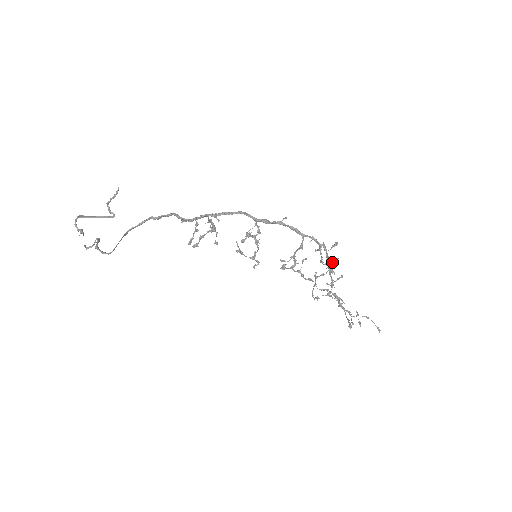
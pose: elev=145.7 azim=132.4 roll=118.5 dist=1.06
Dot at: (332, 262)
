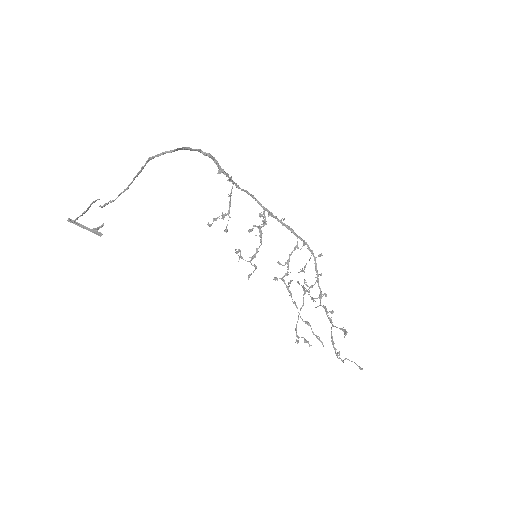
Dot at: (318, 274)
